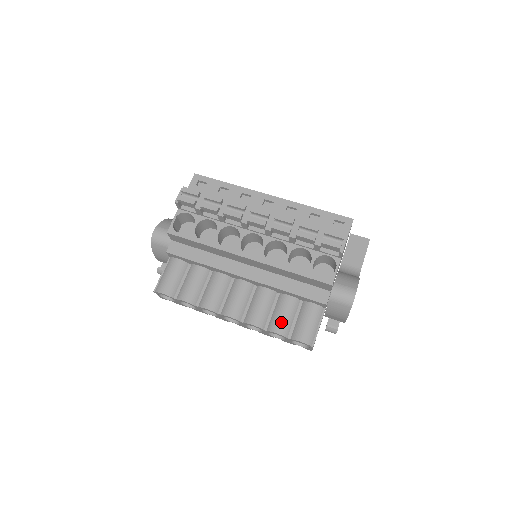
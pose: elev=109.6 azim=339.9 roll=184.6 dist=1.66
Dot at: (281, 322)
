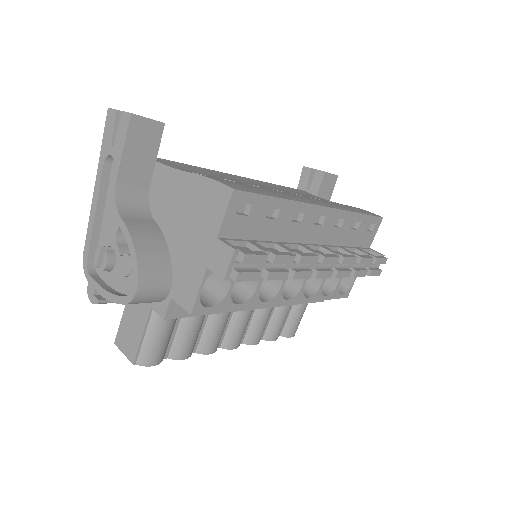
Dot at: (280, 329)
